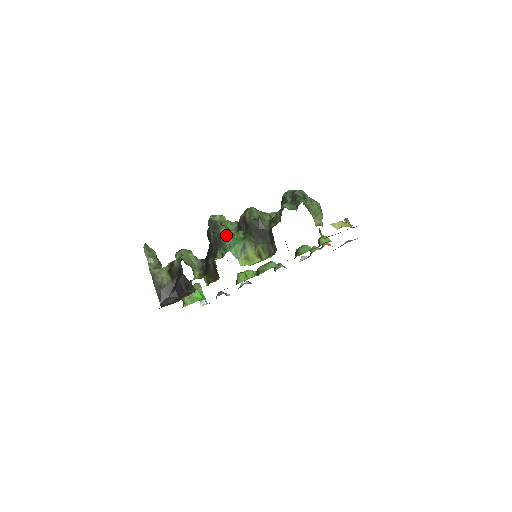
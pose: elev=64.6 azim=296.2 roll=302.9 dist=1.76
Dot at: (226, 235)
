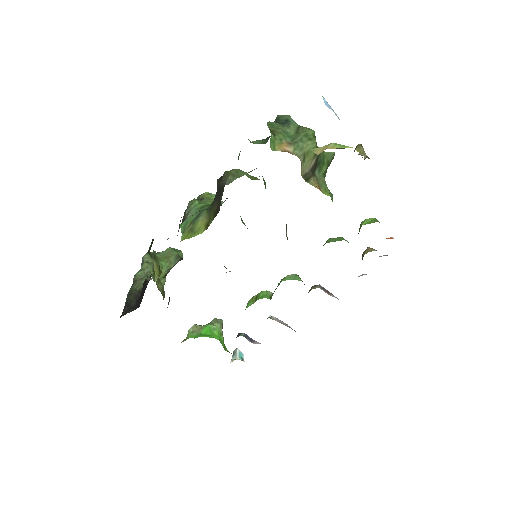
Dot at: (190, 207)
